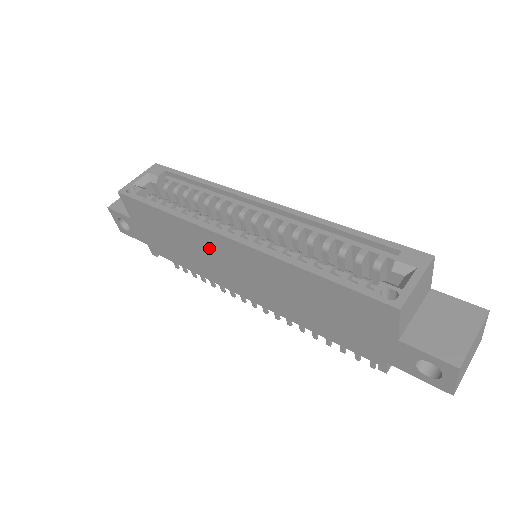
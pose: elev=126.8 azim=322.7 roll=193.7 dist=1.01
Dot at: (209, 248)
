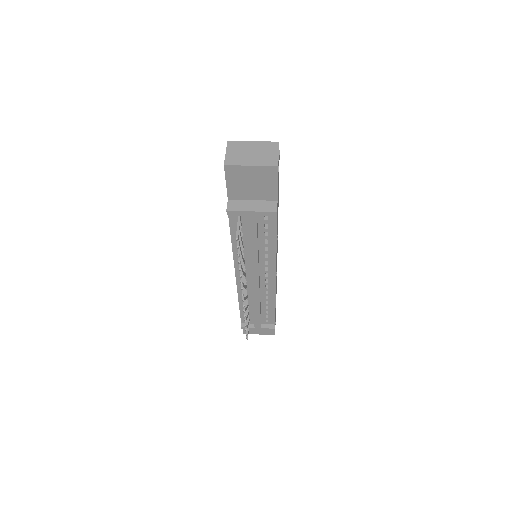
Dot at: occluded
